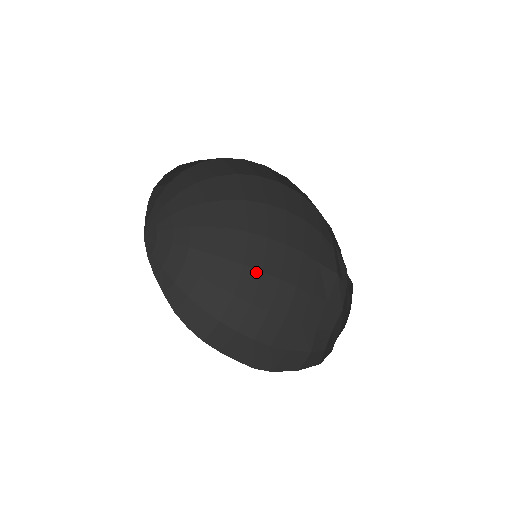
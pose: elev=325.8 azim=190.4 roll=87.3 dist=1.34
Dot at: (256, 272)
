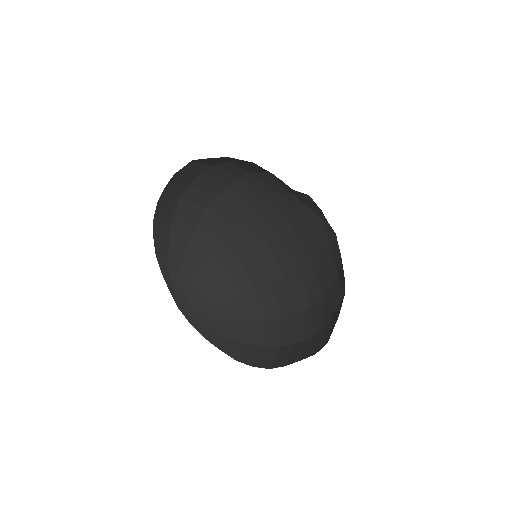
Dot at: (283, 283)
